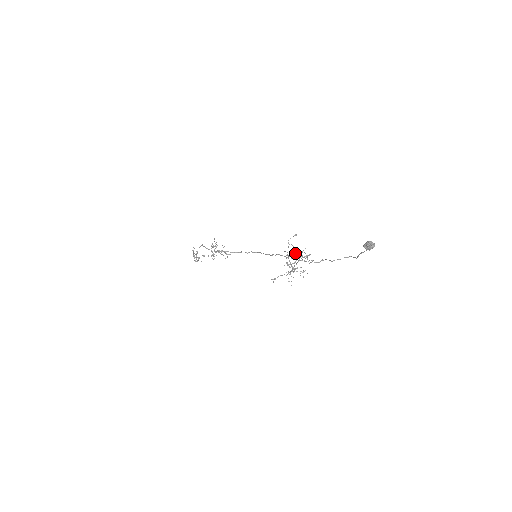
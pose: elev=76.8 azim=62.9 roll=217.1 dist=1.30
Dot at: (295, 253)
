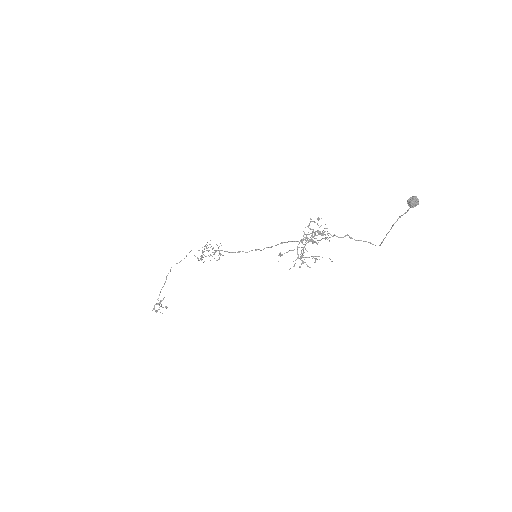
Dot at: occluded
